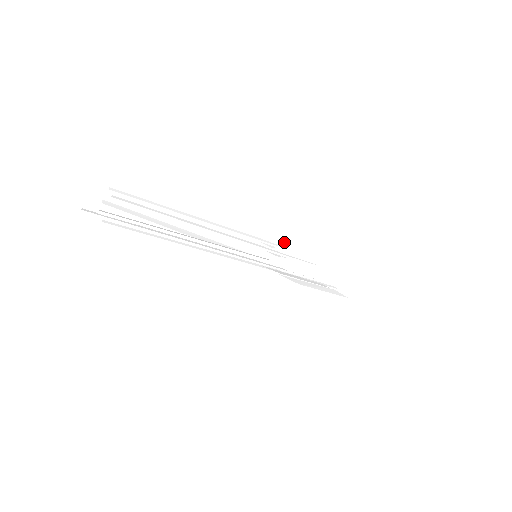
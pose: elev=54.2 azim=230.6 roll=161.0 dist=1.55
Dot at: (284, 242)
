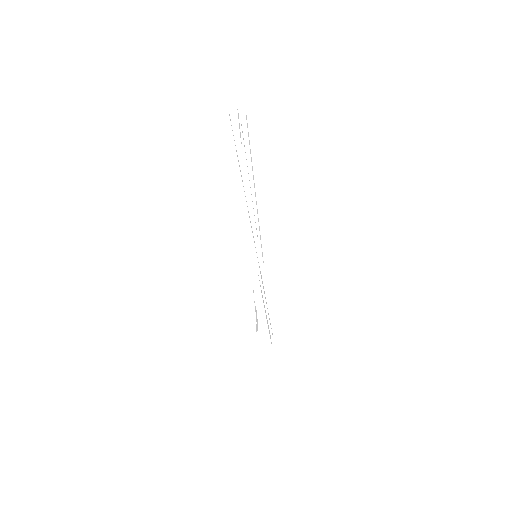
Dot at: occluded
